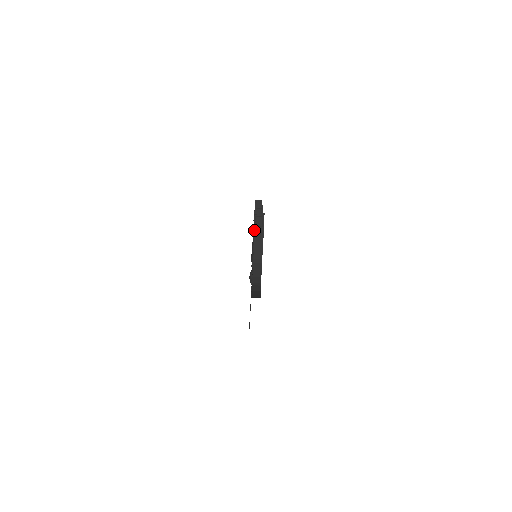
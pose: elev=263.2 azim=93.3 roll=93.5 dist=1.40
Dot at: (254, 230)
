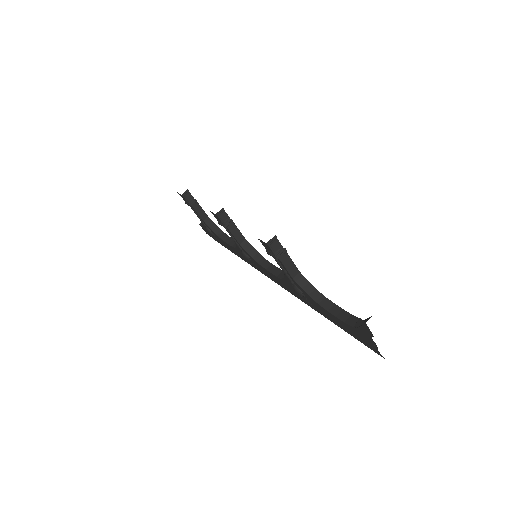
Dot at: (277, 257)
